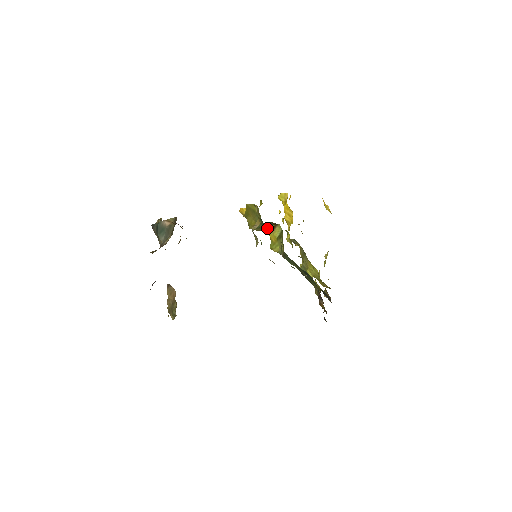
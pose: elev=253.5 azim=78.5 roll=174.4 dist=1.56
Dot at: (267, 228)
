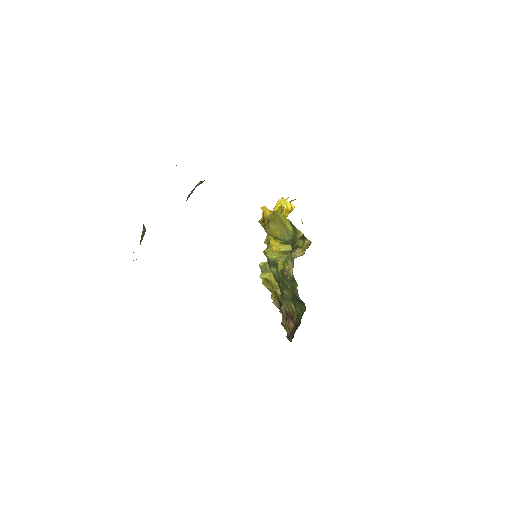
Dot at: occluded
